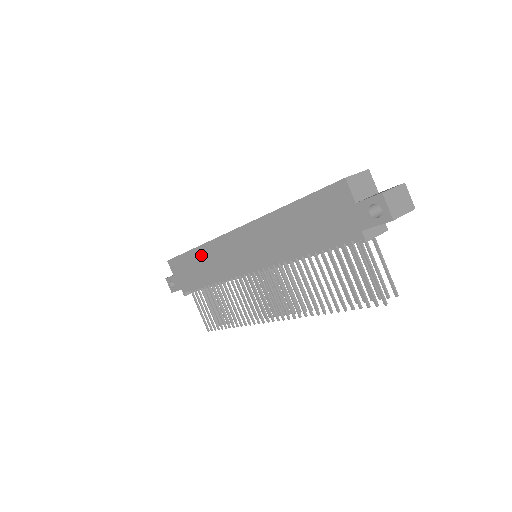
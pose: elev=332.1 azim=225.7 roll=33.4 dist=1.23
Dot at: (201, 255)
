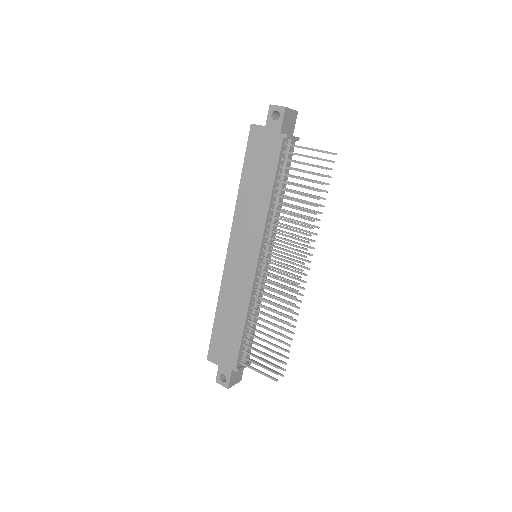
Dot at: (223, 306)
